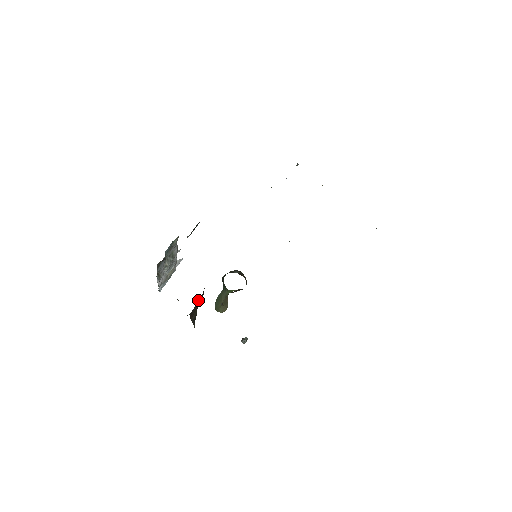
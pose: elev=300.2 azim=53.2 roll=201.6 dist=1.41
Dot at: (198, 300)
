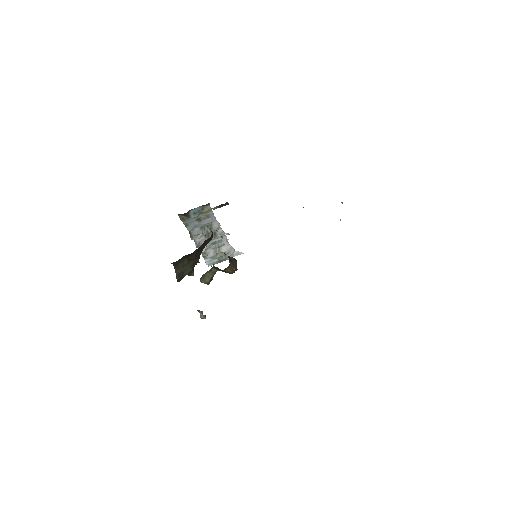
Dot at: (188, 259)
